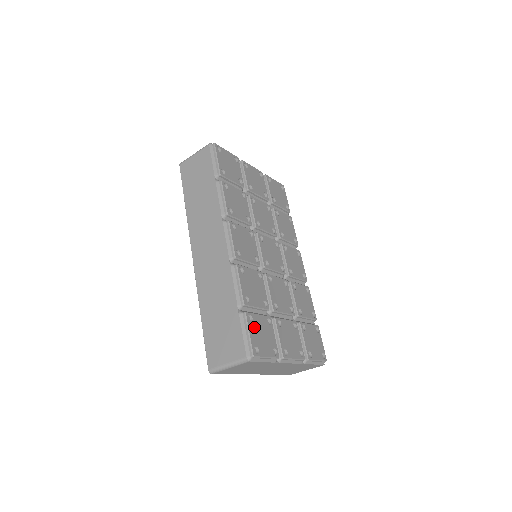
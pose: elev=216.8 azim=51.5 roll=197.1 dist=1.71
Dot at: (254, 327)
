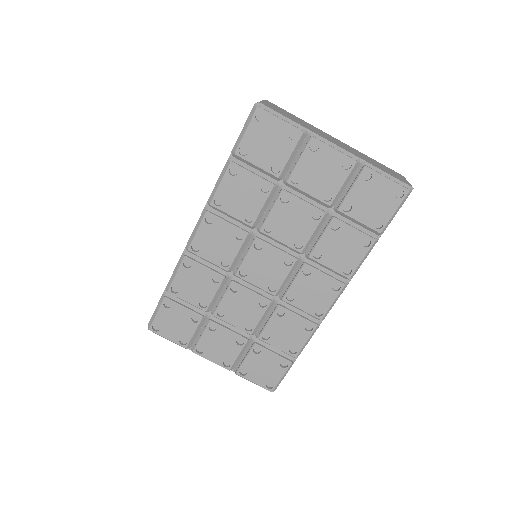
Dot at: (167, 313)
